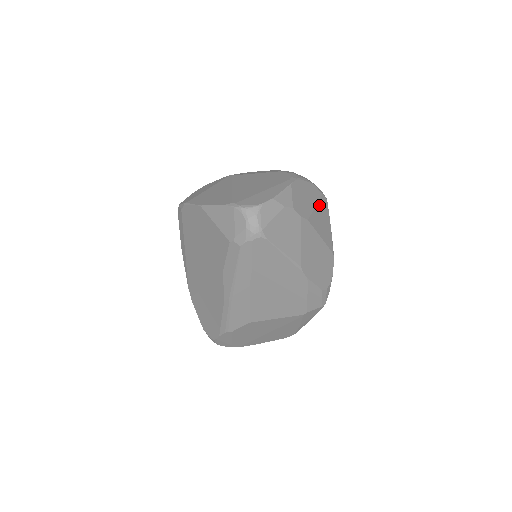
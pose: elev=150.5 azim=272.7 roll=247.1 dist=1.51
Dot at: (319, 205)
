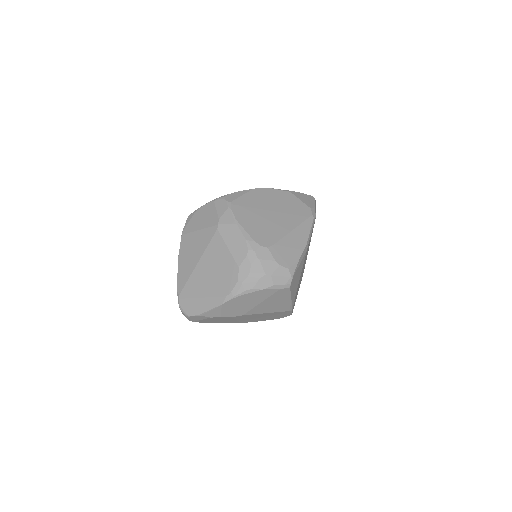
Dot at: (270, 298)
